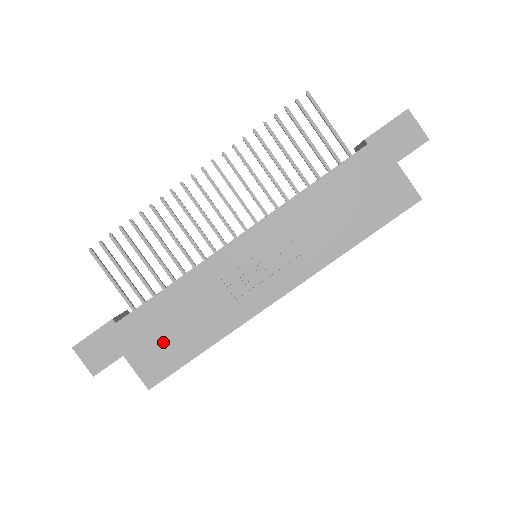
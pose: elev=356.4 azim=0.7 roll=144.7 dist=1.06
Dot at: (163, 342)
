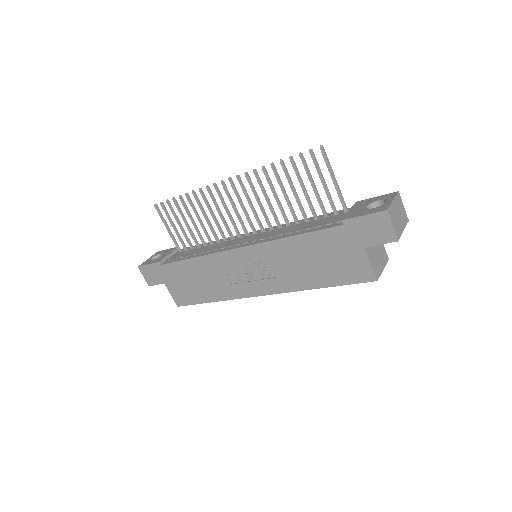
Dot at: (186, 287)
